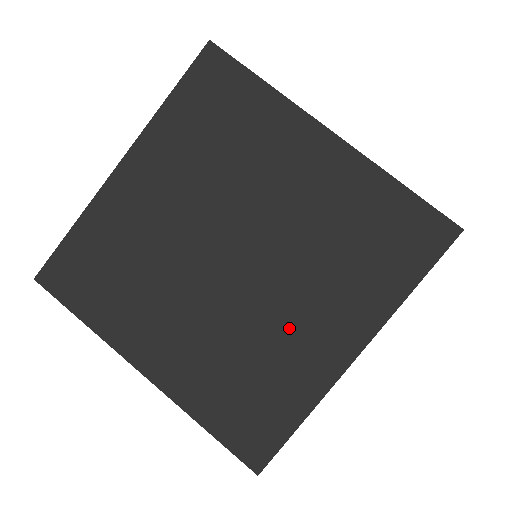
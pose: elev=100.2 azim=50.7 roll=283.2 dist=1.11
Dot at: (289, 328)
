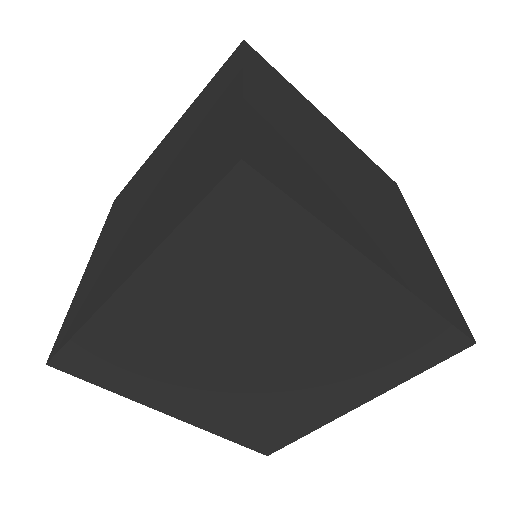
Dot at: (304, 394)
